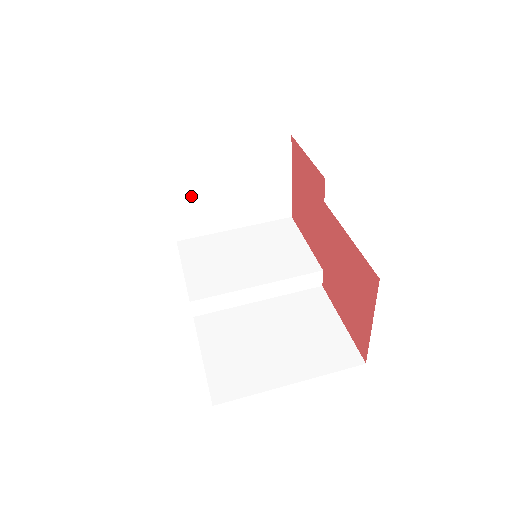
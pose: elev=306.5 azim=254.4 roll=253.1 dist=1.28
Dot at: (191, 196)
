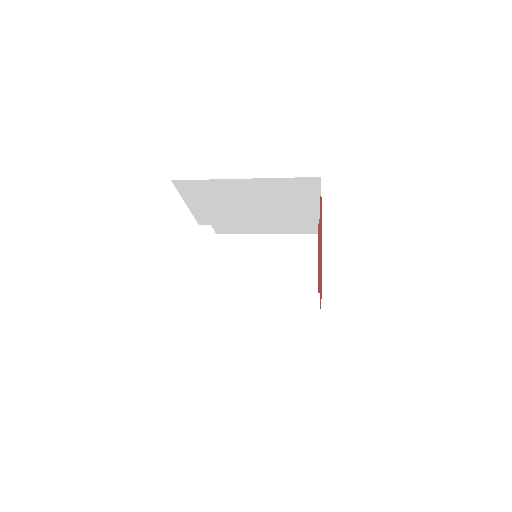
Dot at: (233, 269)
